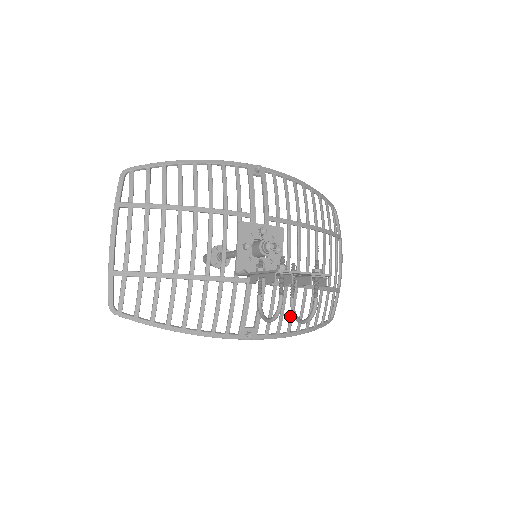
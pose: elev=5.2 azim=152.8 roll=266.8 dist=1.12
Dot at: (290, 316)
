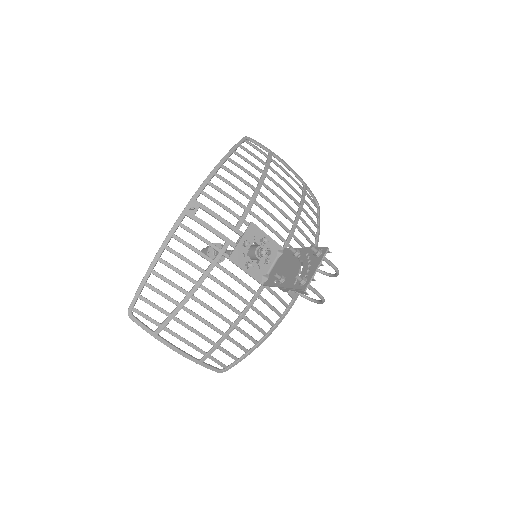
Dot at: occluded
